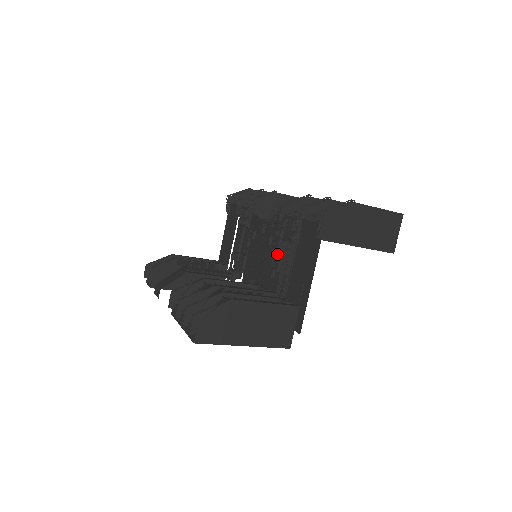
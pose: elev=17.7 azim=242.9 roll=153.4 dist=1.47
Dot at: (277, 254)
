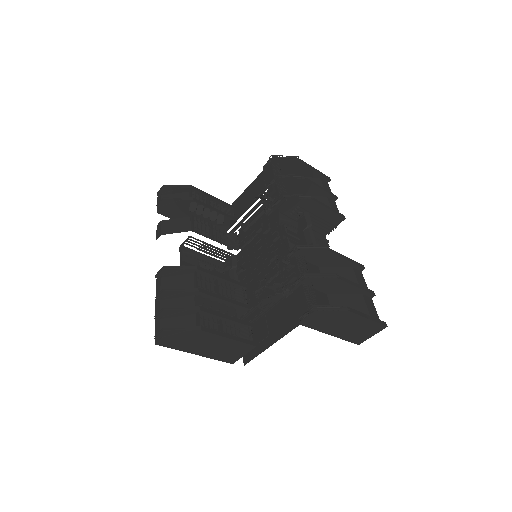
Dot at: (266, 291)
